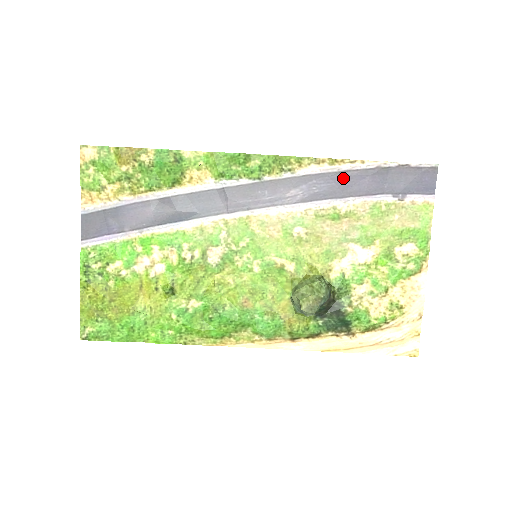
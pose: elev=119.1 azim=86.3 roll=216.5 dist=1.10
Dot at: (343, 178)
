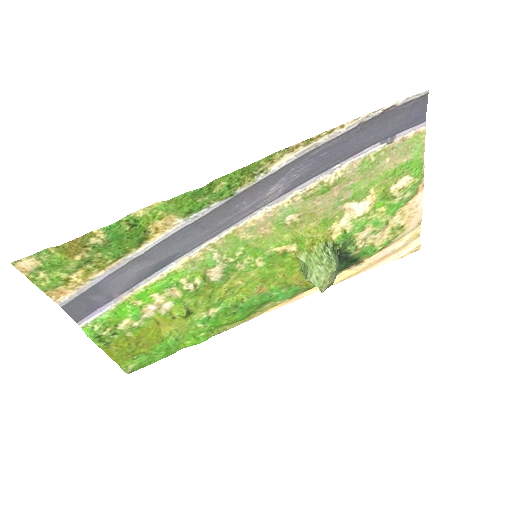
Dot at: (324, 152)
